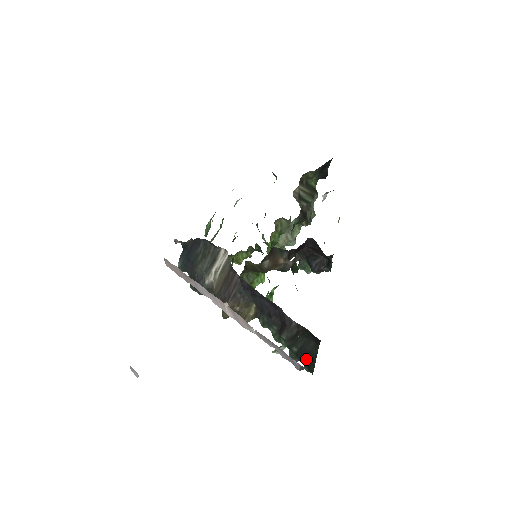
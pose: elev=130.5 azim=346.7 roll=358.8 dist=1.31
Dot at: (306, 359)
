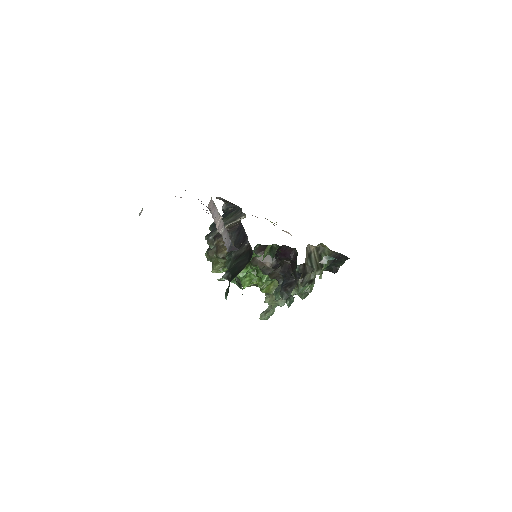
Dot at: (234, 273)
